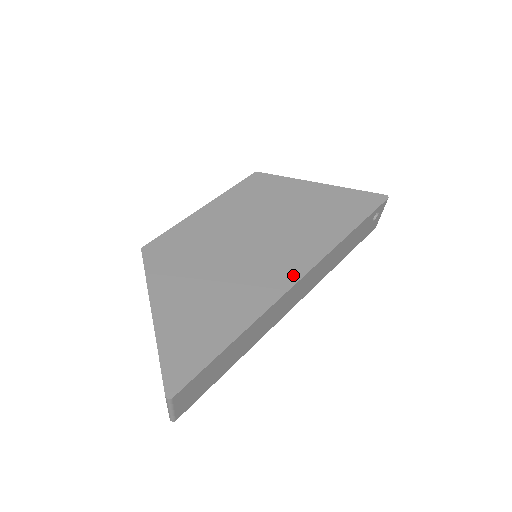
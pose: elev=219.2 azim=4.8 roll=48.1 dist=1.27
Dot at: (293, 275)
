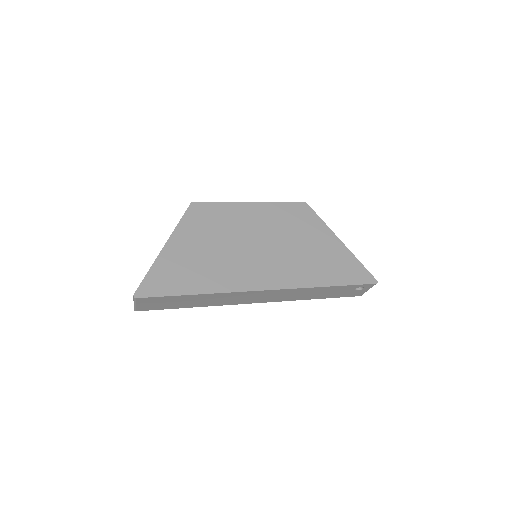
Dot at: (262, 284)
